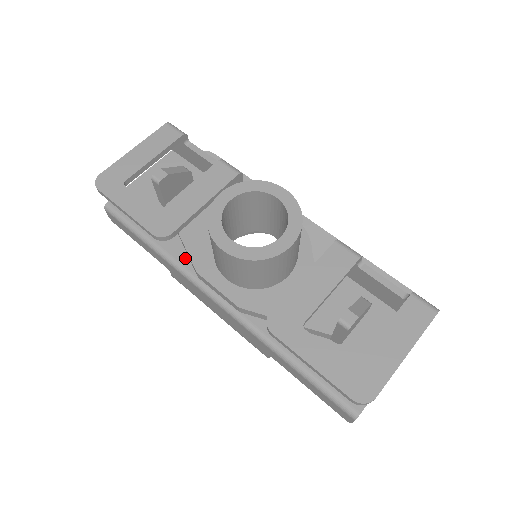
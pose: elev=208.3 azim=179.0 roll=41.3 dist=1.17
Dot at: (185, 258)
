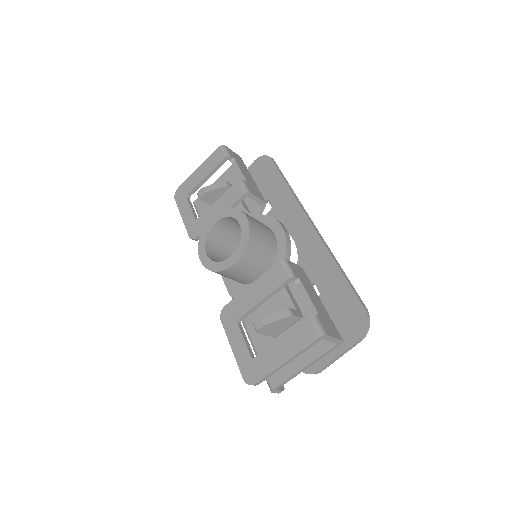
Dot at: occluded
